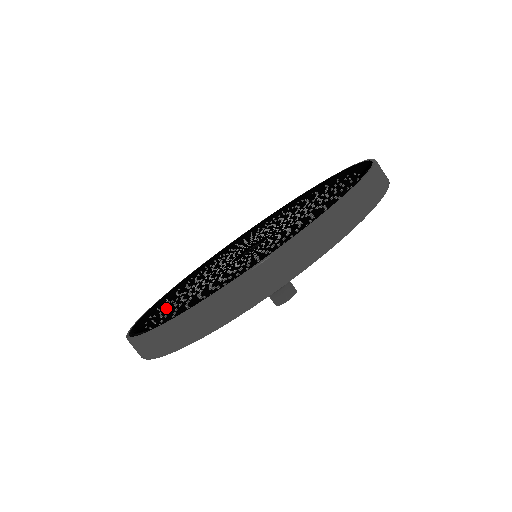
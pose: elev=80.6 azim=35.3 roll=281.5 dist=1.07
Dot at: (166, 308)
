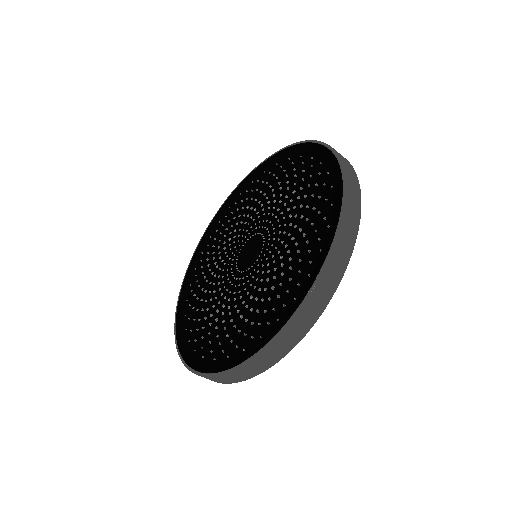
Dot at: (214, 339)
